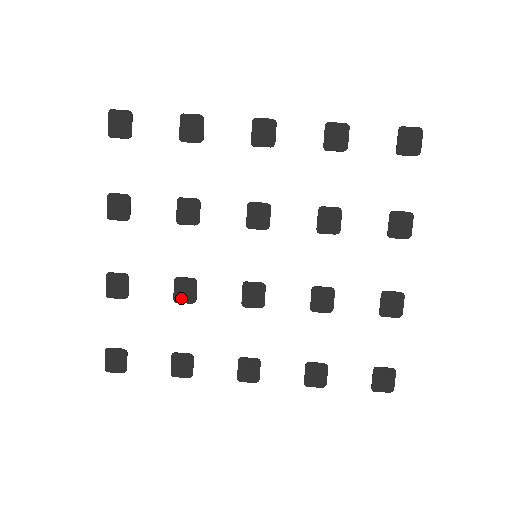
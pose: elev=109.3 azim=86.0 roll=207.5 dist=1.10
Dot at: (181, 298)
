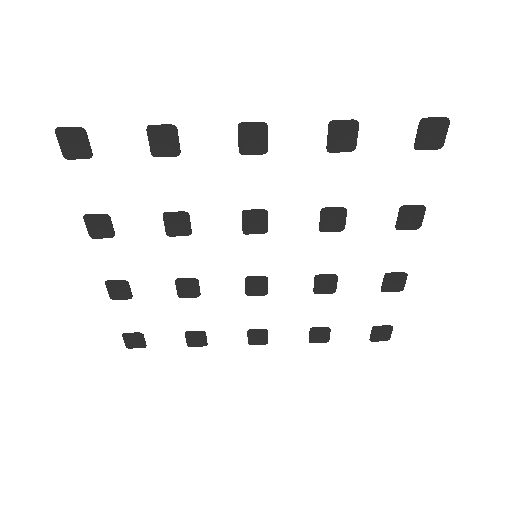
Dot at: (185, 294)
